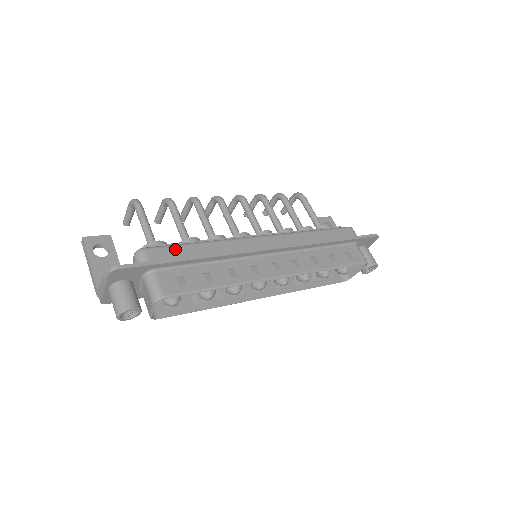
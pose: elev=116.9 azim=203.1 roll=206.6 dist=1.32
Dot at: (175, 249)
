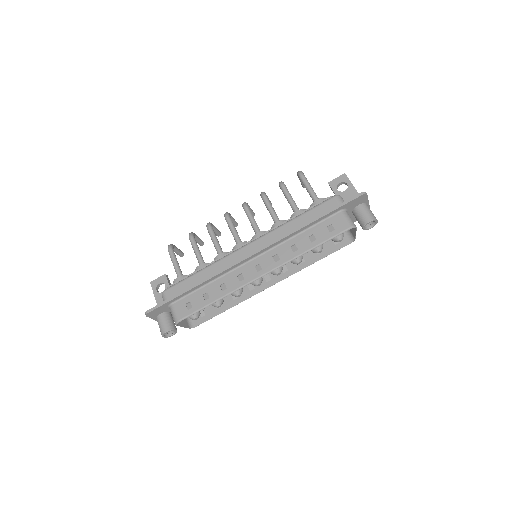
Dot at: (182, 284)
